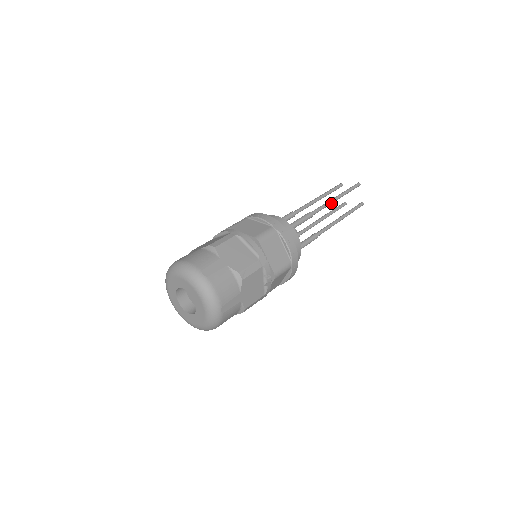
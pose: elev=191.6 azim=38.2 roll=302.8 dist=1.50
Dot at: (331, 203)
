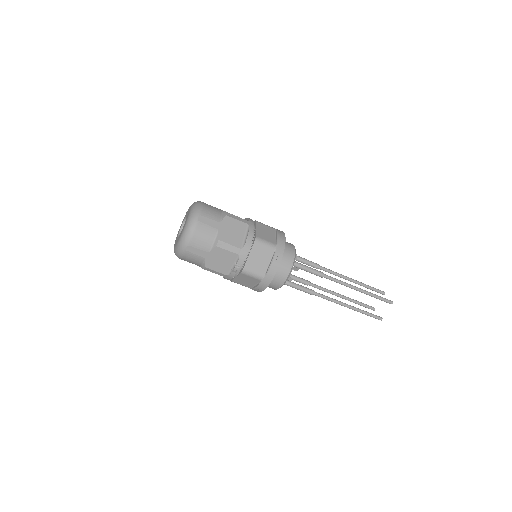
Dot at: (349, 287)
